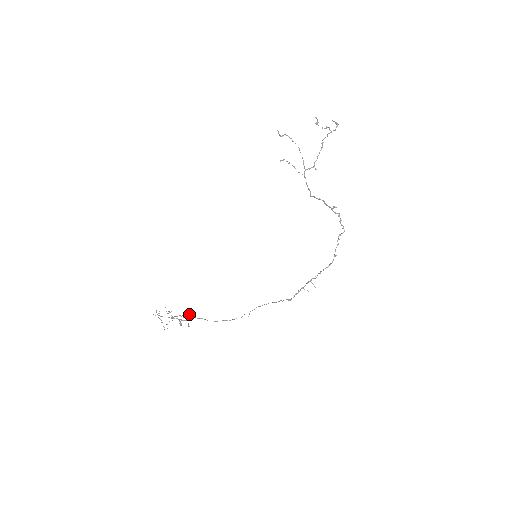
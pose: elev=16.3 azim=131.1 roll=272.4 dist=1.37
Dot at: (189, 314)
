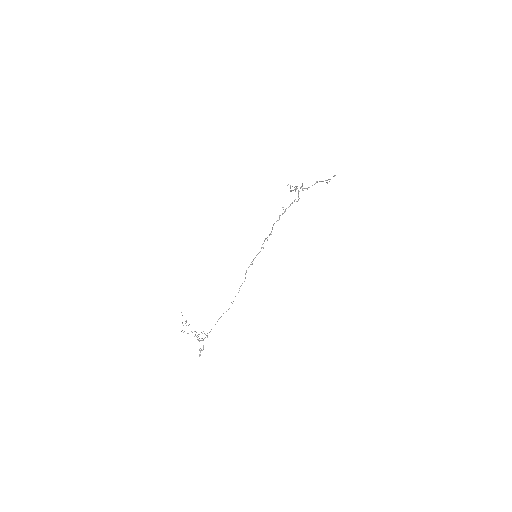
Dot at: (206, 335)
